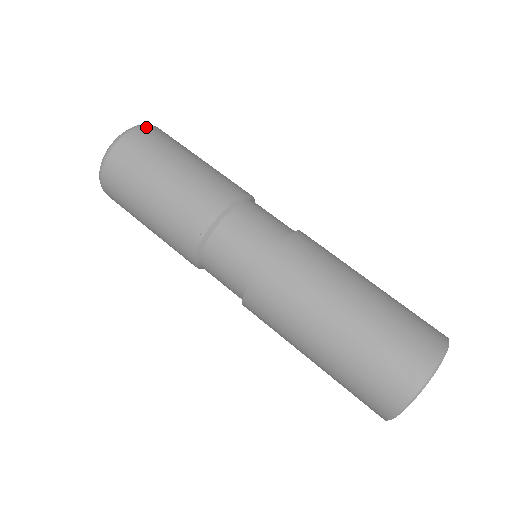
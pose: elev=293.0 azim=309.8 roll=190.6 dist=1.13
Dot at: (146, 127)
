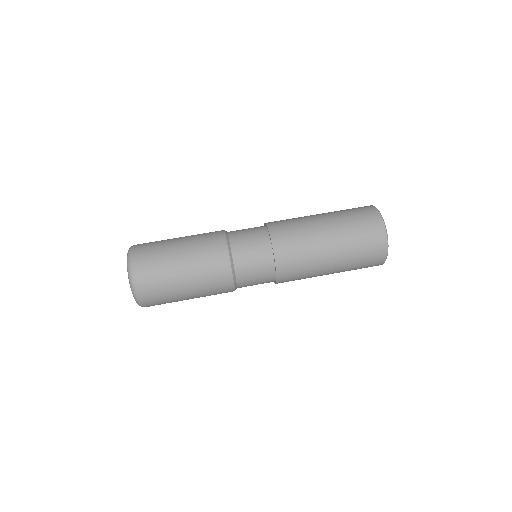
Dot at: (136, 245)
